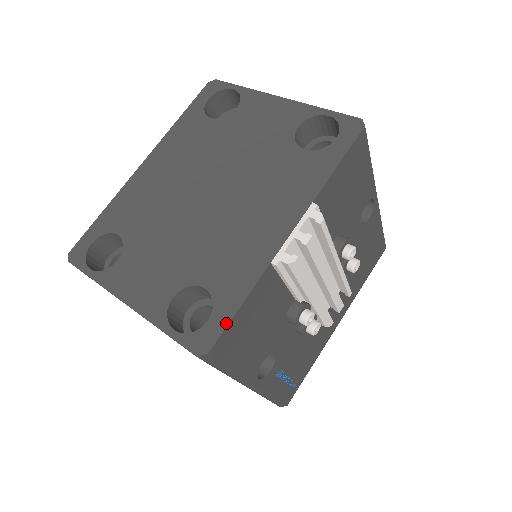
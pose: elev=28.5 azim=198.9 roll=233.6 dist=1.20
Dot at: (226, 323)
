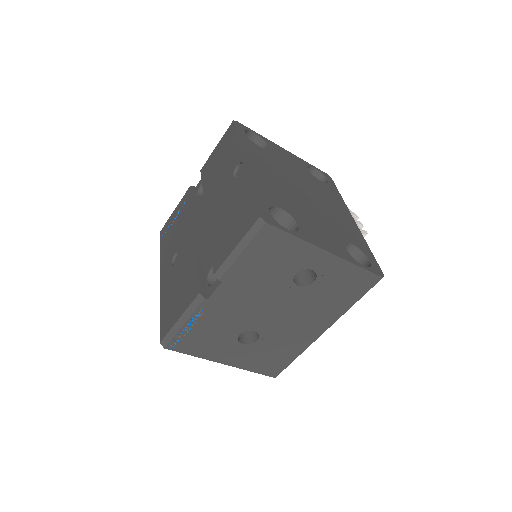
Dot at: (376, 261)
